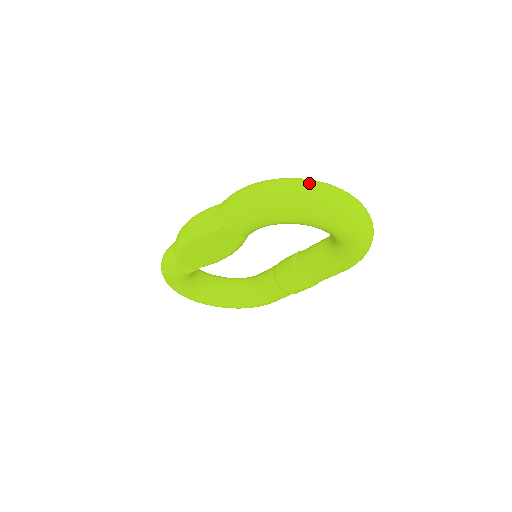
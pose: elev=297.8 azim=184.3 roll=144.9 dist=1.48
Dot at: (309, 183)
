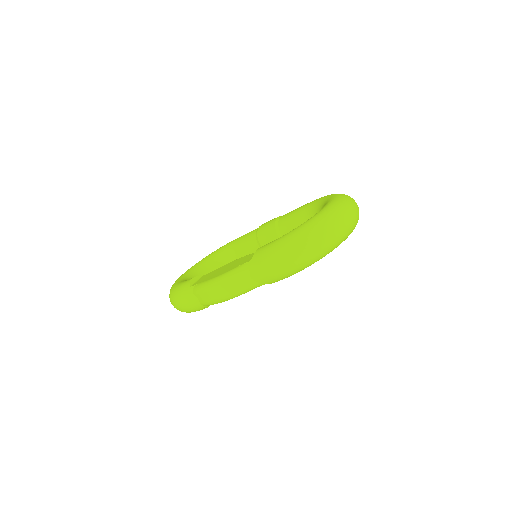
Dot at: (330, 226)
